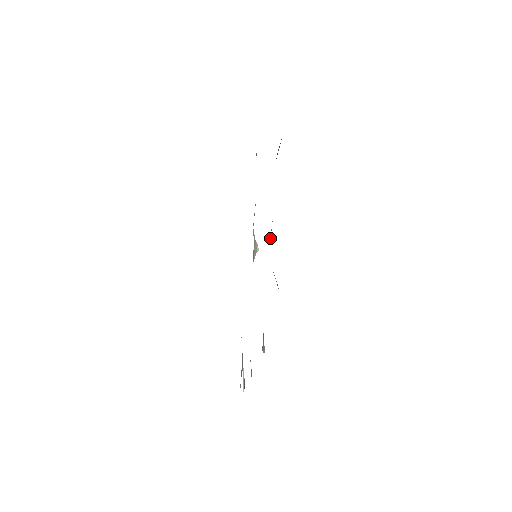
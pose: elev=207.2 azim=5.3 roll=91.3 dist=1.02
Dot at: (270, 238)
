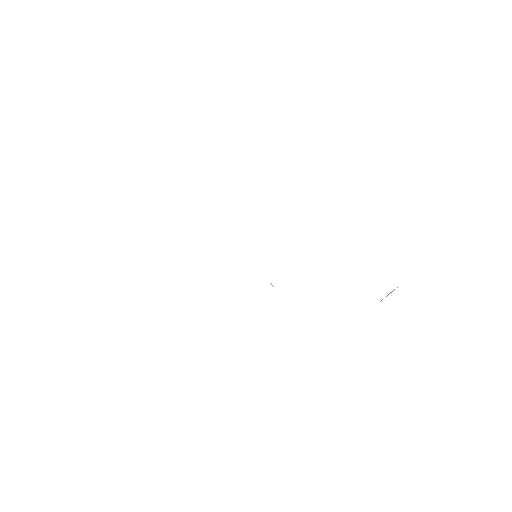
Dot at: occluded
